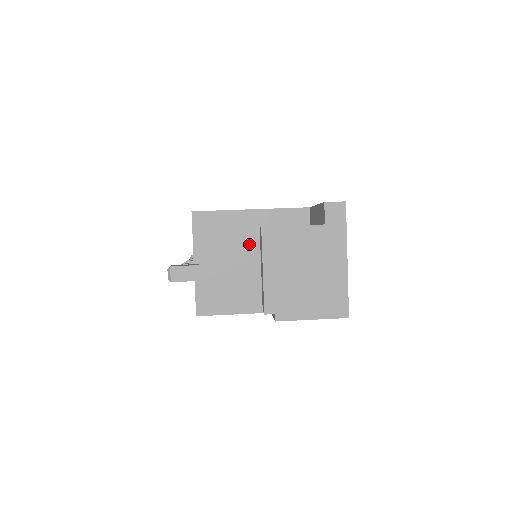
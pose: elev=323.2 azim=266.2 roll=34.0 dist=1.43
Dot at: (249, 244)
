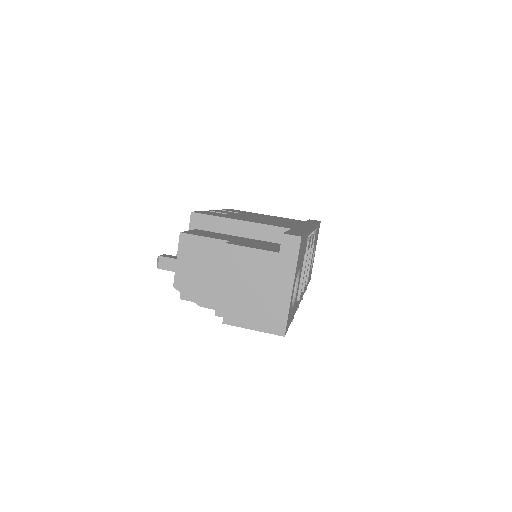
Dot at: (219, 253)
